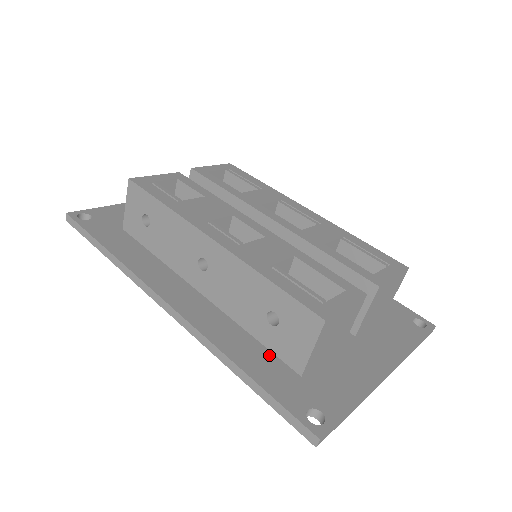
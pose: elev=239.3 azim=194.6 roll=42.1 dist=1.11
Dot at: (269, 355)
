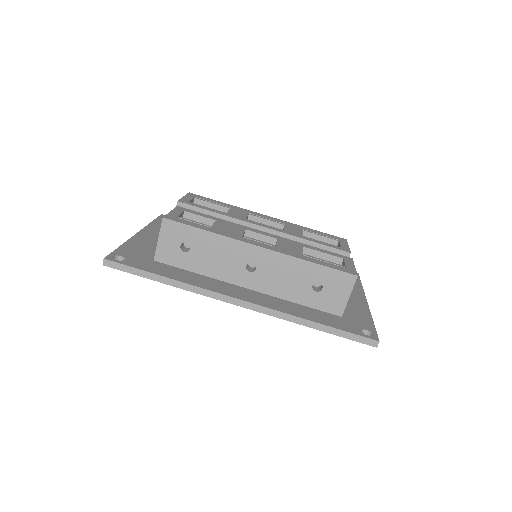
Dot at: (318, 311)
